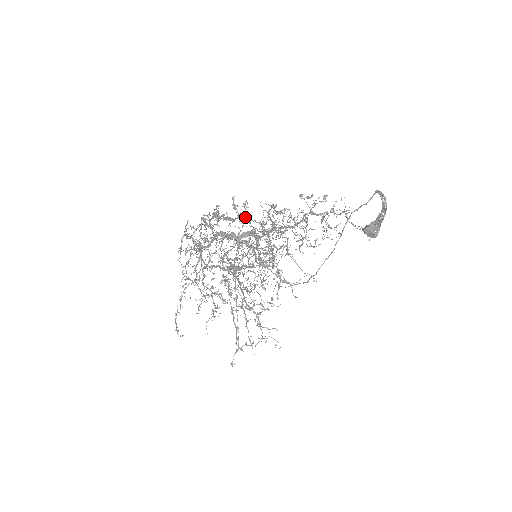
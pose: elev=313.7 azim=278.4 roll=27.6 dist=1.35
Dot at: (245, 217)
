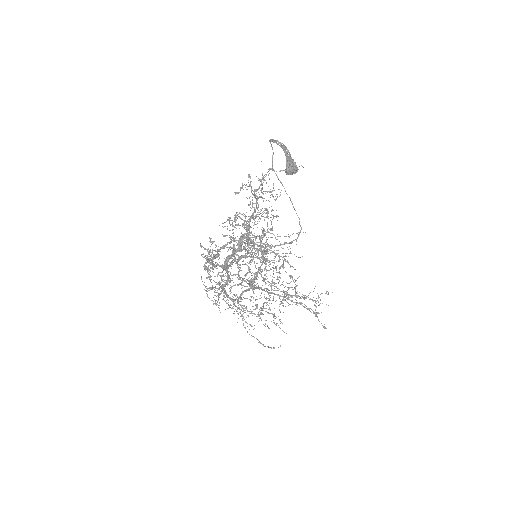
Dot at: (220, 248)
